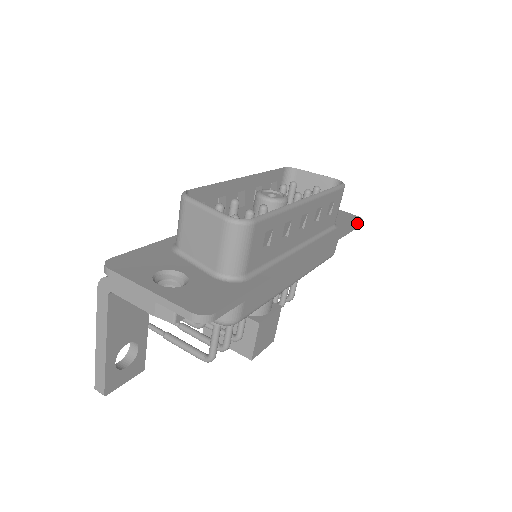
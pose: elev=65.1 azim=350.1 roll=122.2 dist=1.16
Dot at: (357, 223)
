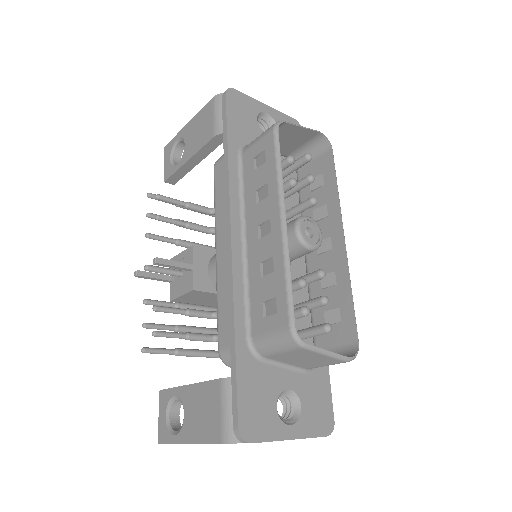
Dot at: occluded
